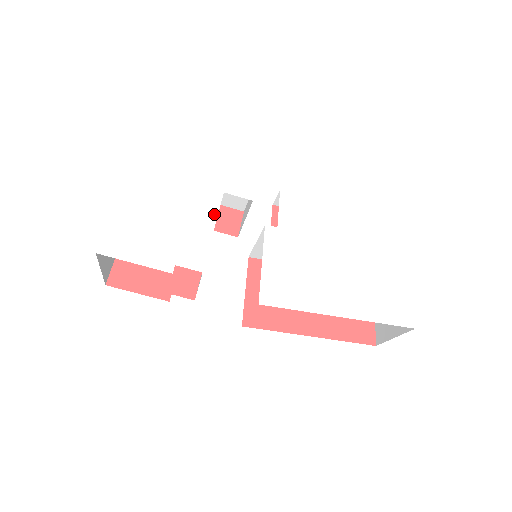
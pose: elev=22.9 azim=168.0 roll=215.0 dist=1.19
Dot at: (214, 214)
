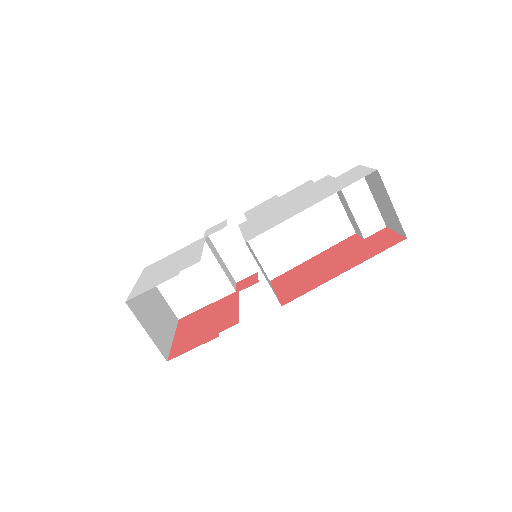
Dot at: (202, 245)
